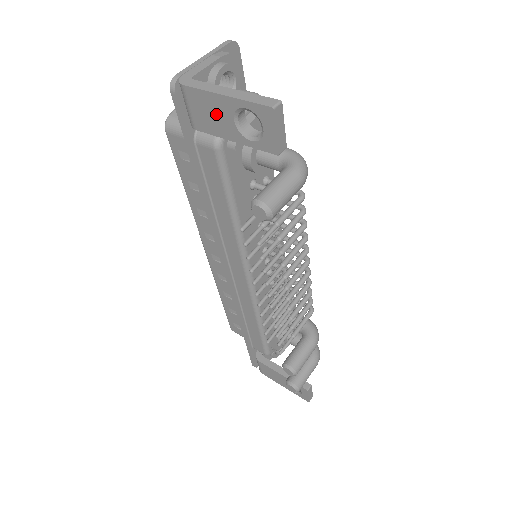
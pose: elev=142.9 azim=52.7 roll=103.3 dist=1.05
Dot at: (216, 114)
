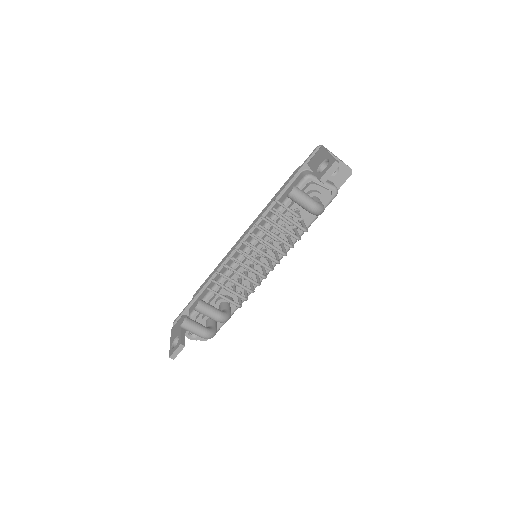
Dot at: (319, 159)
